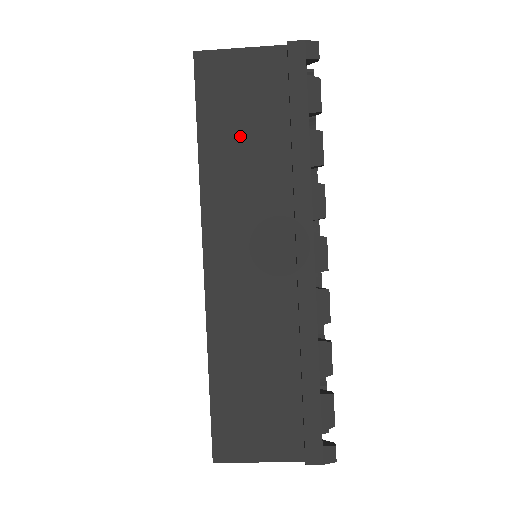
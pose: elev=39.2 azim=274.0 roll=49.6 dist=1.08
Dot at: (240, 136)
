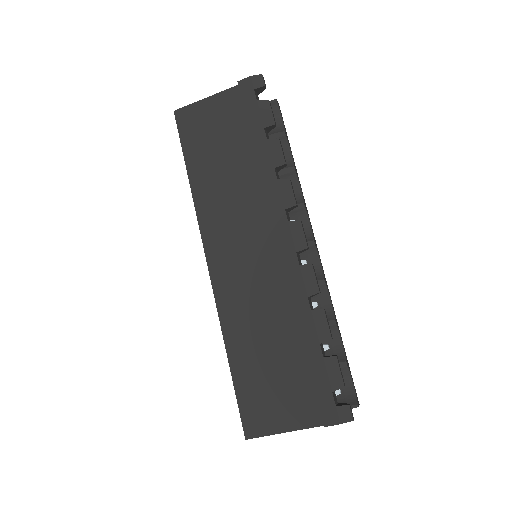
Dot at: (218, 161)
